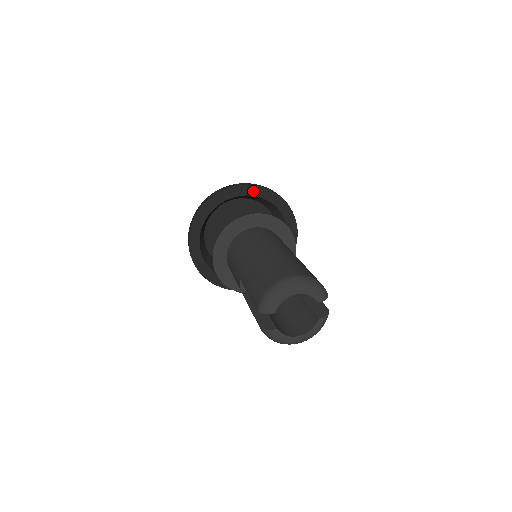
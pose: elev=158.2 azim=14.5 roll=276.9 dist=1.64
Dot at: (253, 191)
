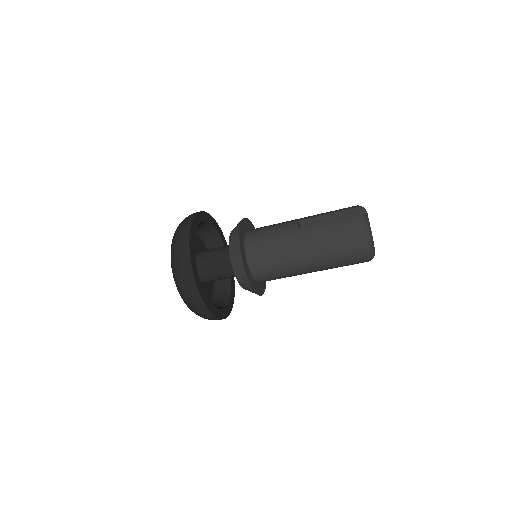
Dot at: occluded
